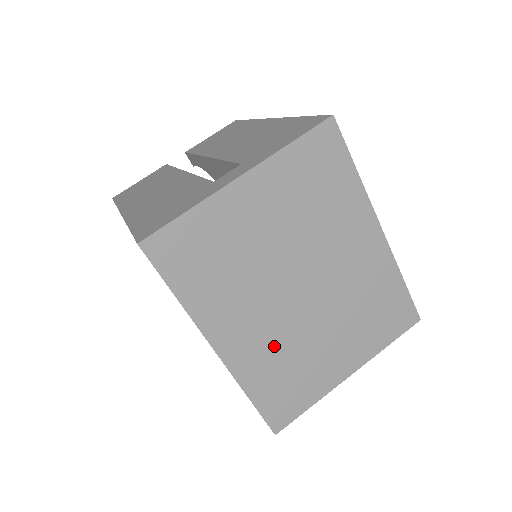
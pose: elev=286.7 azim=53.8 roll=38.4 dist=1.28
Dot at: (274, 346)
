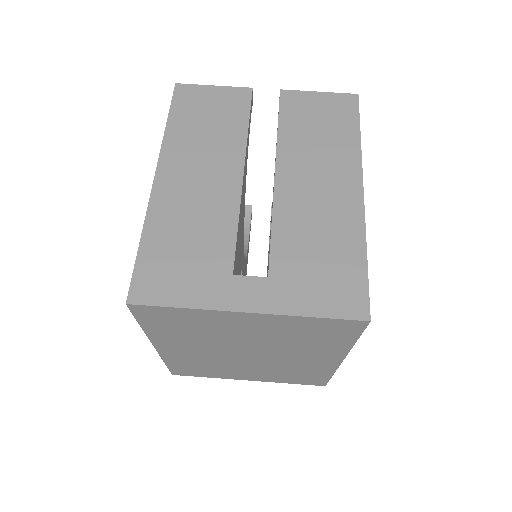
Dot at: (202, 359)
